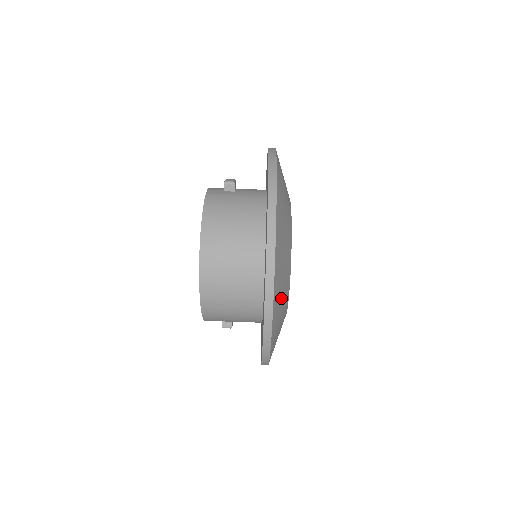
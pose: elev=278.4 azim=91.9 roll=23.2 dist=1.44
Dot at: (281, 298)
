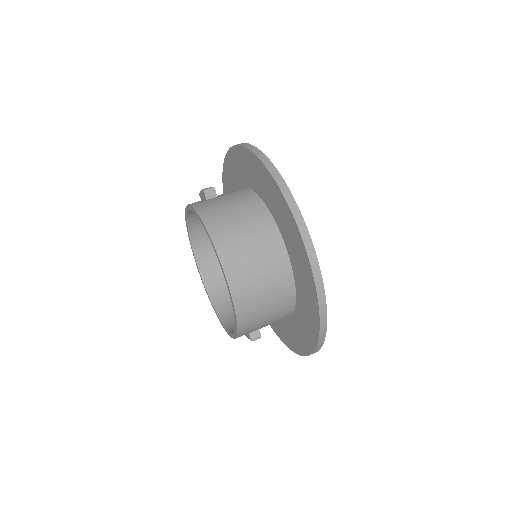
Dot at: occluded
